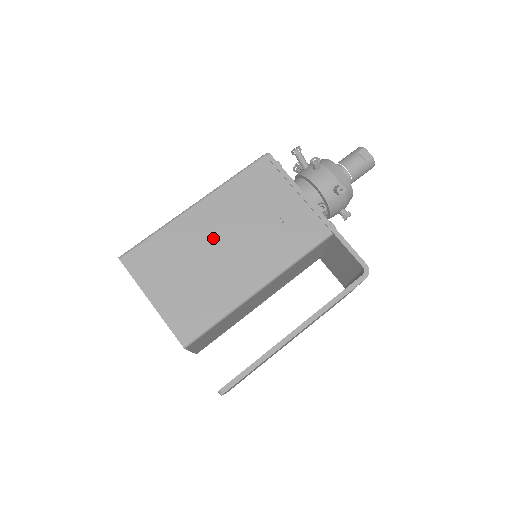
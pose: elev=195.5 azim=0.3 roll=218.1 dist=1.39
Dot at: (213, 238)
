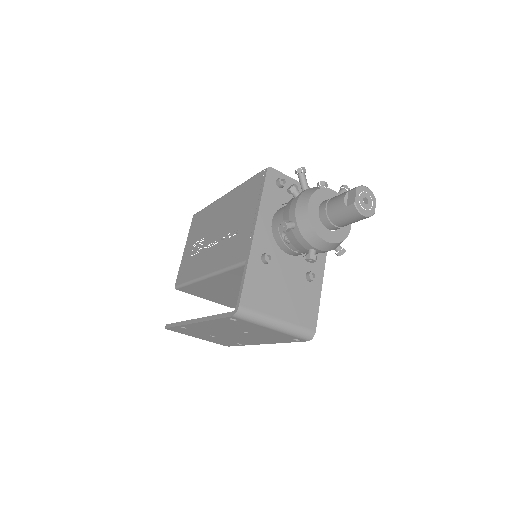
Dot at: (215, 225)
